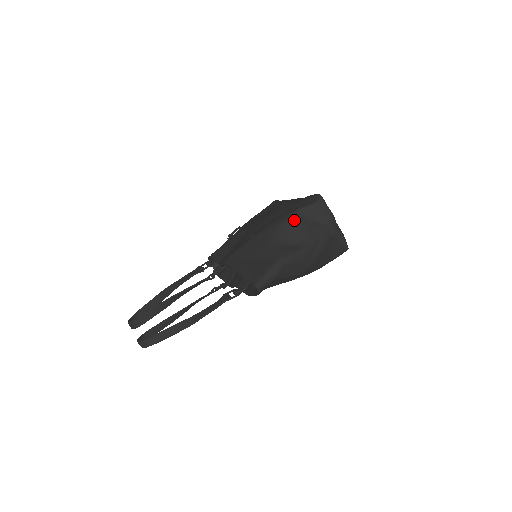
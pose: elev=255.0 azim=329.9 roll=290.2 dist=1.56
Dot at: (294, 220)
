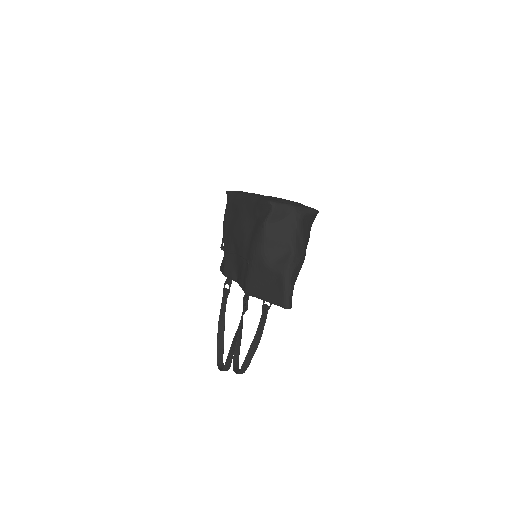
Dot at: (269, 236)
